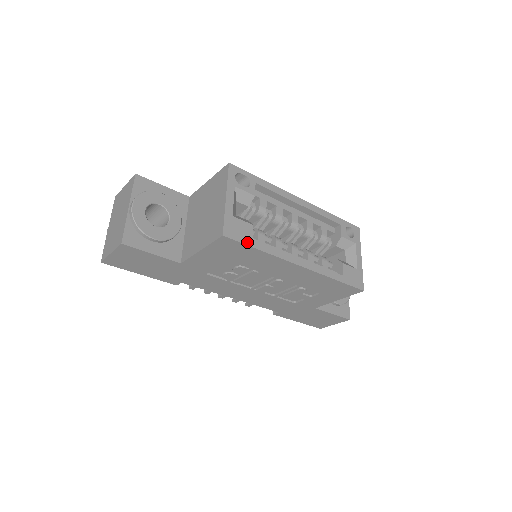
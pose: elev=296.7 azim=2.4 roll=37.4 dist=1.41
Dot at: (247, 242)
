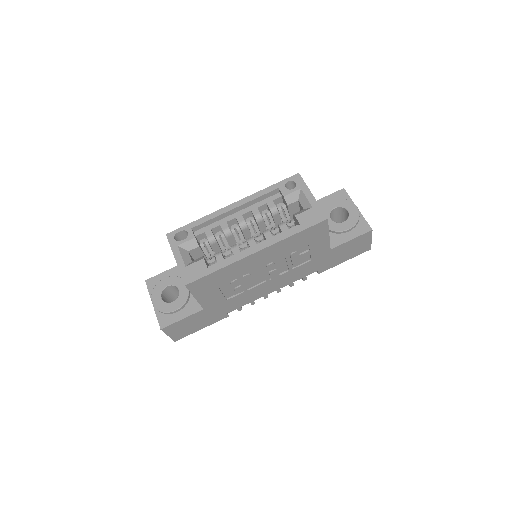
Dot at: (204, 274)
